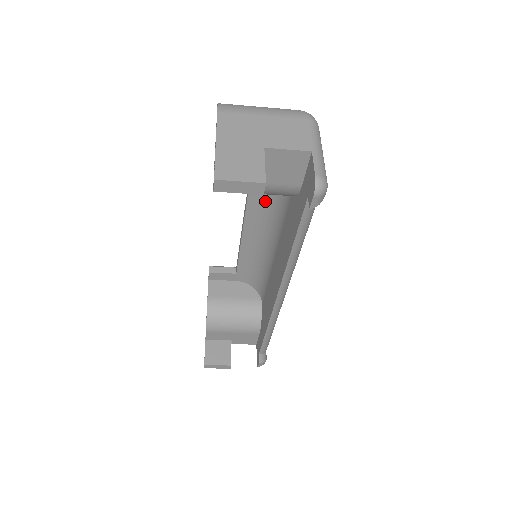
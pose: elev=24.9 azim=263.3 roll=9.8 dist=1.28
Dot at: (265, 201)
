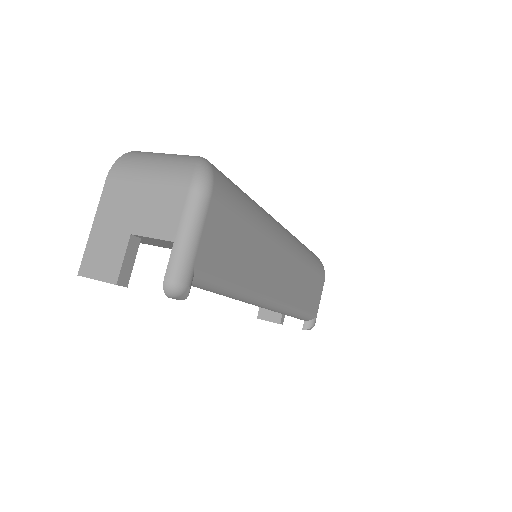
Dot at: occluded
